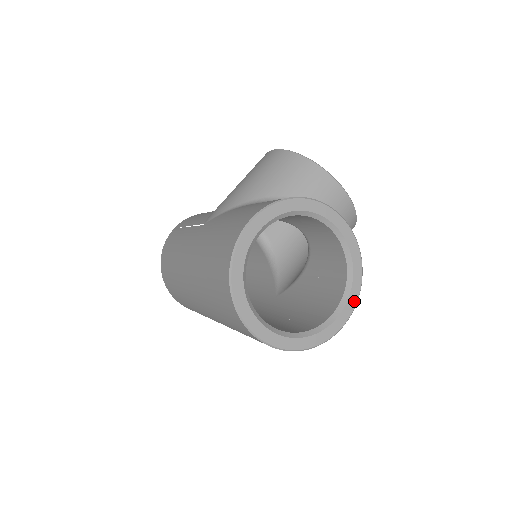
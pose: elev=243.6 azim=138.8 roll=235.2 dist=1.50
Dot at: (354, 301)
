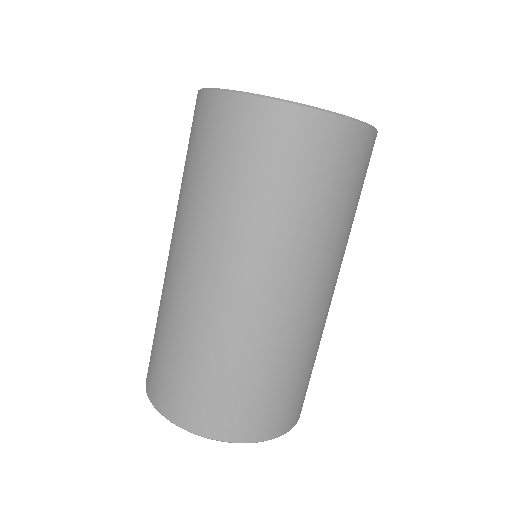
Dot at: occluded
